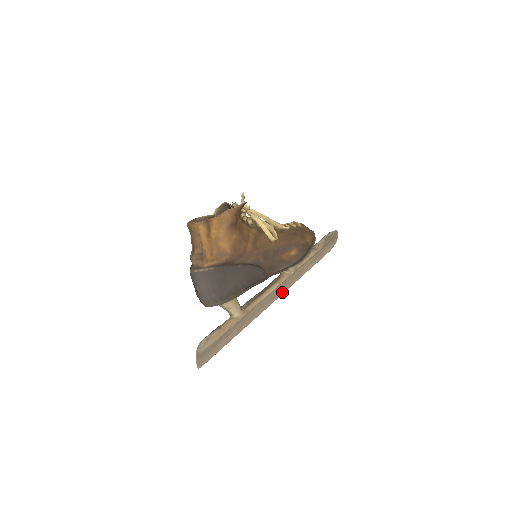
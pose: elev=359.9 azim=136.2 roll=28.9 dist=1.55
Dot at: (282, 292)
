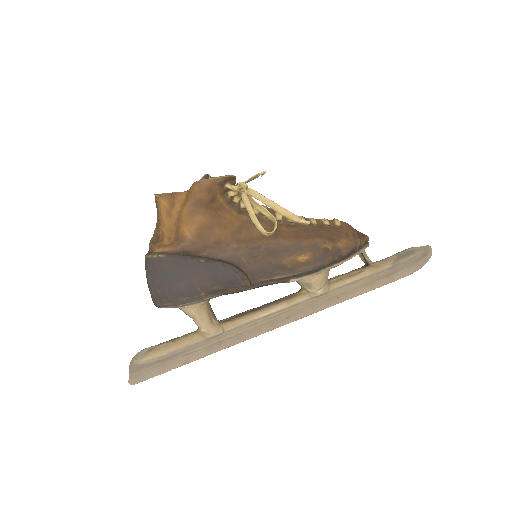
Dot at: (299, 316)
